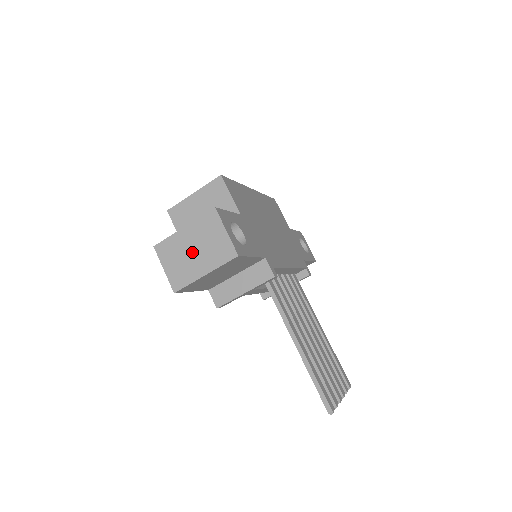
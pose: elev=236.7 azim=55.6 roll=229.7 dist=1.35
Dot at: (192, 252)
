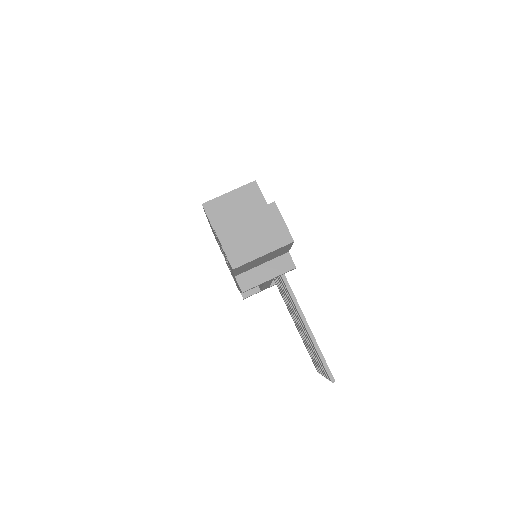
Dot at: (252, 236)
